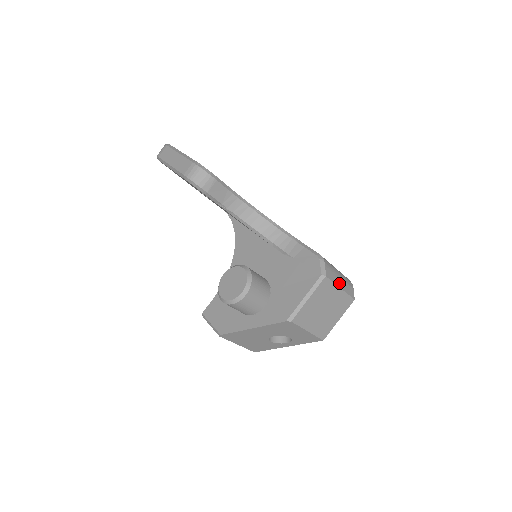
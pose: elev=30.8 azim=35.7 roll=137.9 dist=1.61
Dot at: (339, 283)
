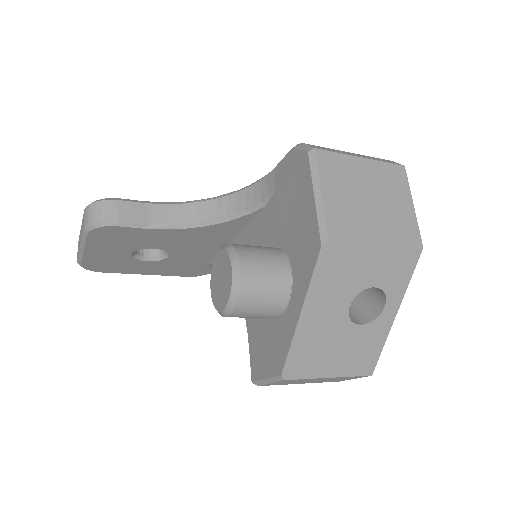
Dot at: (353, 155)
